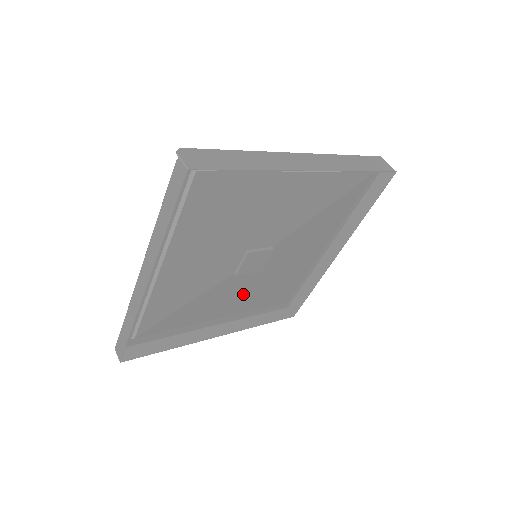
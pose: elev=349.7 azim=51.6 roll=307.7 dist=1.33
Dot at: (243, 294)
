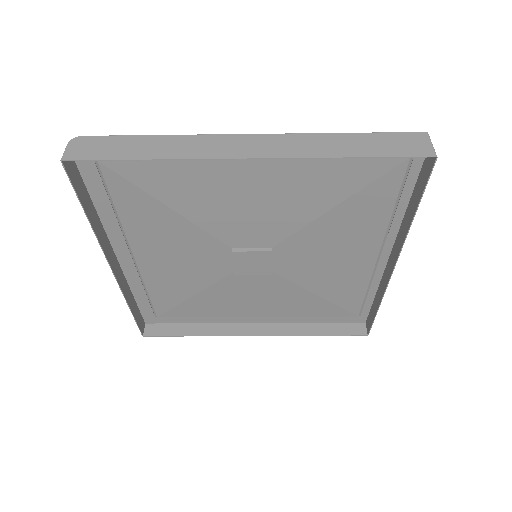
Dot at: (270, 296)
